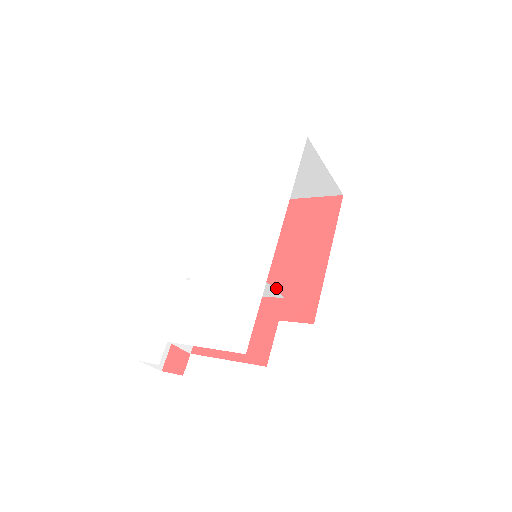
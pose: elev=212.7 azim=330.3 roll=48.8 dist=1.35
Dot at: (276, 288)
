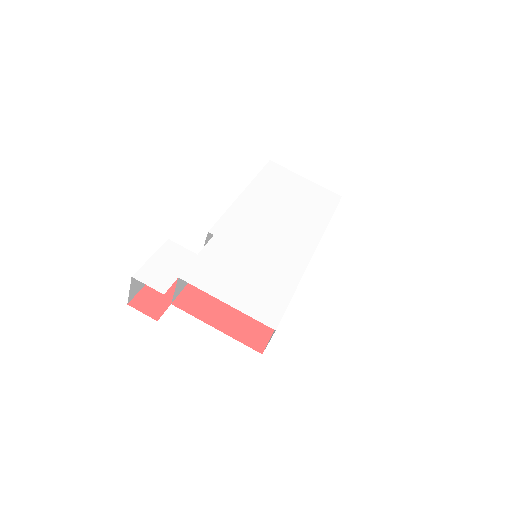
Dot at: occluded
